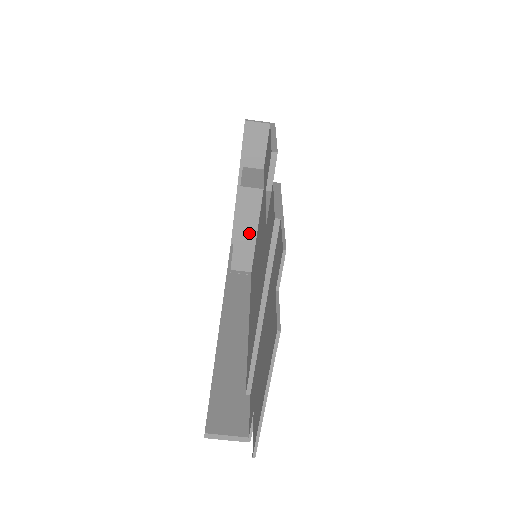
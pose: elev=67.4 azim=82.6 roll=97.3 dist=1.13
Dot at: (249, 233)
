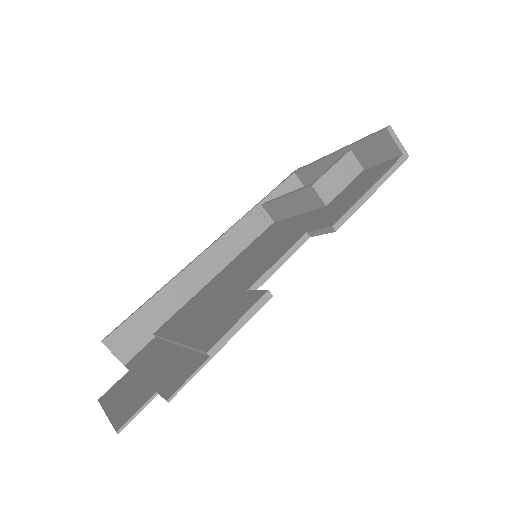
Dot at: (292, 208)
